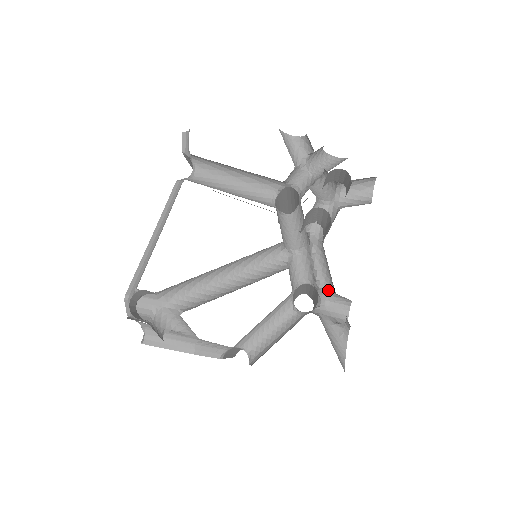
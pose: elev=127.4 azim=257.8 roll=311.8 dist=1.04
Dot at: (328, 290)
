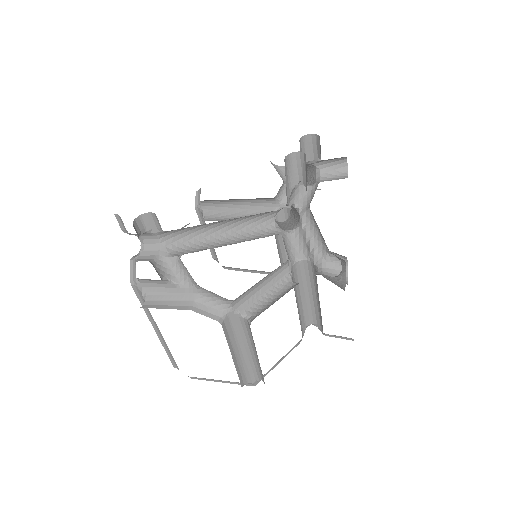
Dot at: (323, 255)
